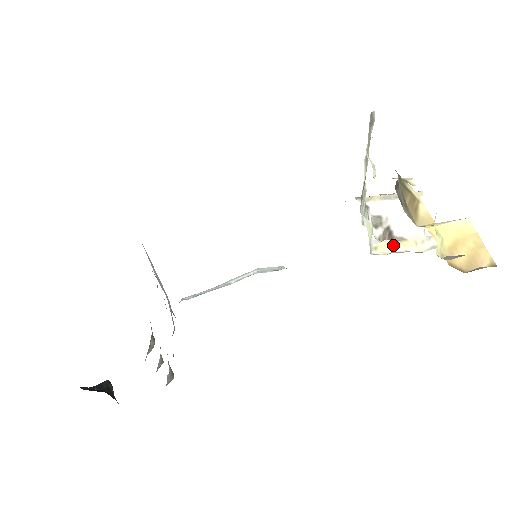
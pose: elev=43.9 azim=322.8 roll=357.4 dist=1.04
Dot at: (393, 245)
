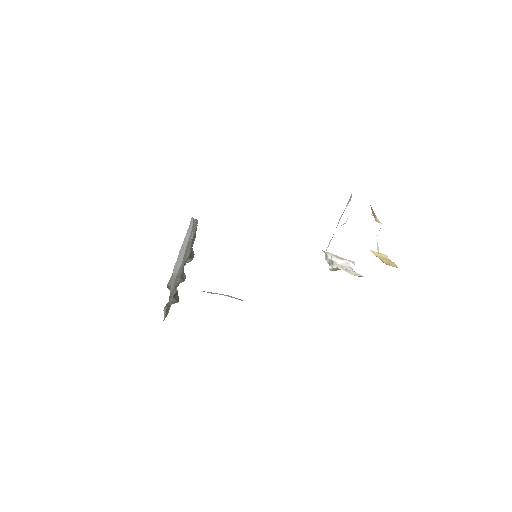
Dot at: (341, 268)
